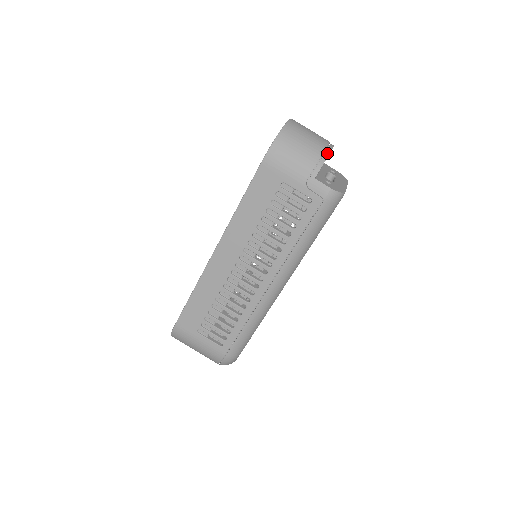
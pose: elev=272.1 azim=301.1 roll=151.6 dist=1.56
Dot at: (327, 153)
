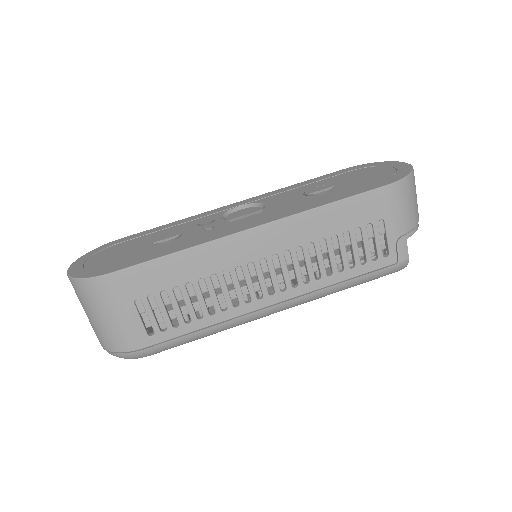
Dot at: occluded
